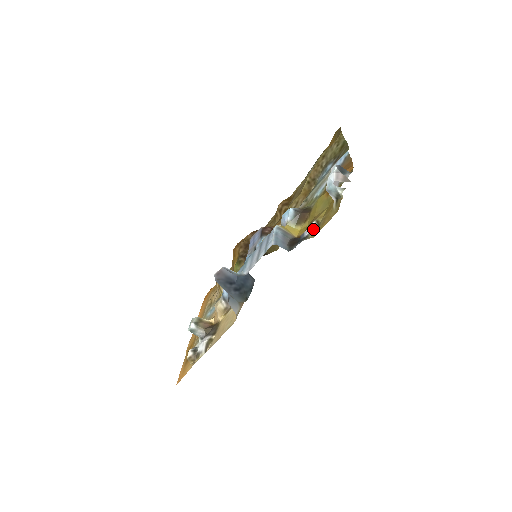
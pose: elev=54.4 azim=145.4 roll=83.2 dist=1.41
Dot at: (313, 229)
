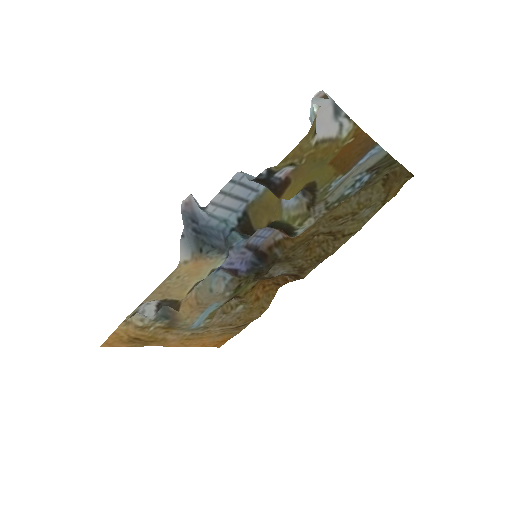
Dot at: (285, 167)
